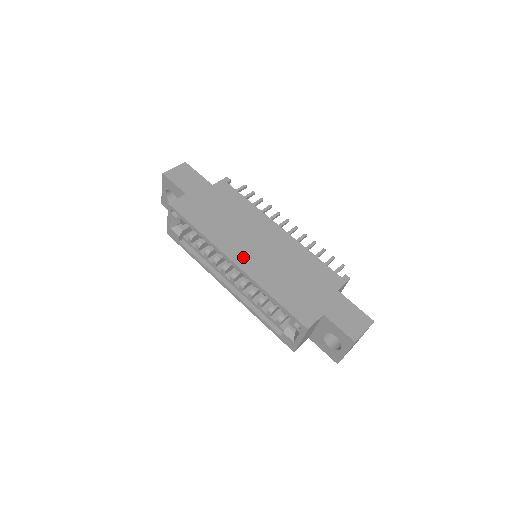
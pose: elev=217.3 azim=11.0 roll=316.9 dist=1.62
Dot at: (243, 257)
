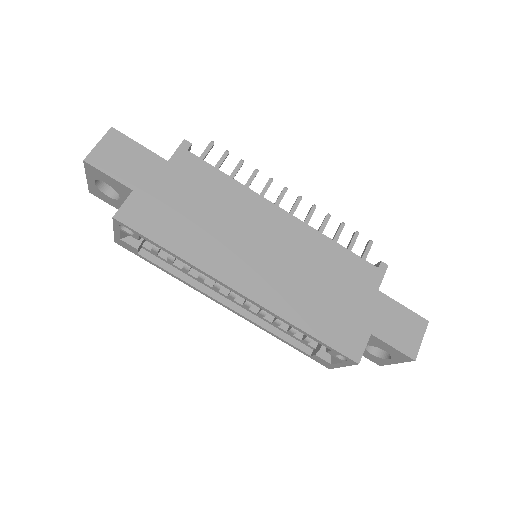
Dot at: (249, 279)
